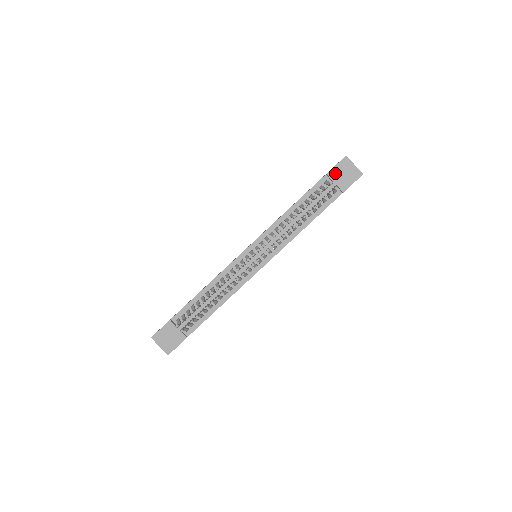
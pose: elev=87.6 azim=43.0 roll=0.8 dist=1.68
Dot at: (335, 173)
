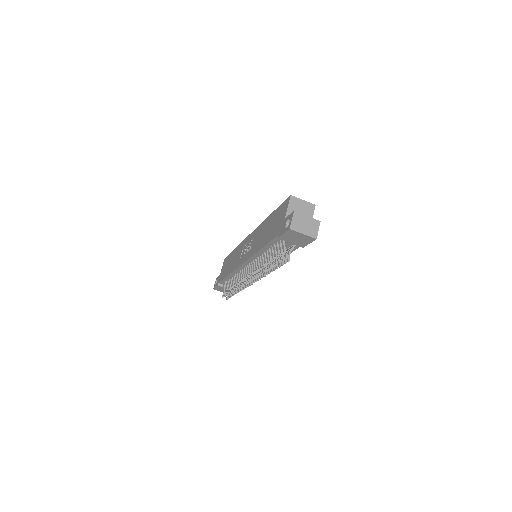
Dot at: (286, 238)
